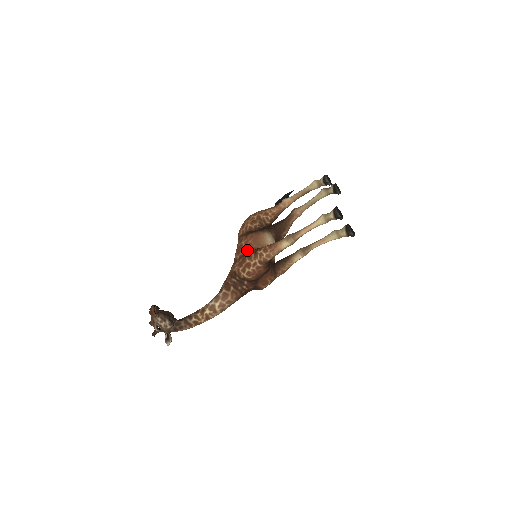
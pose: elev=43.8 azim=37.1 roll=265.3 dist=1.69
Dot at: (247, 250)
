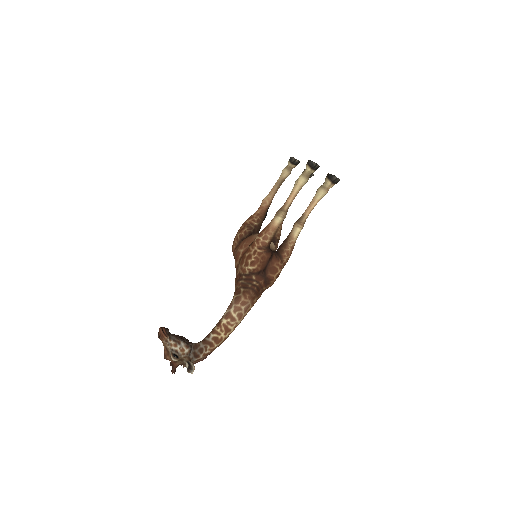
Dot at: (244, 251)
